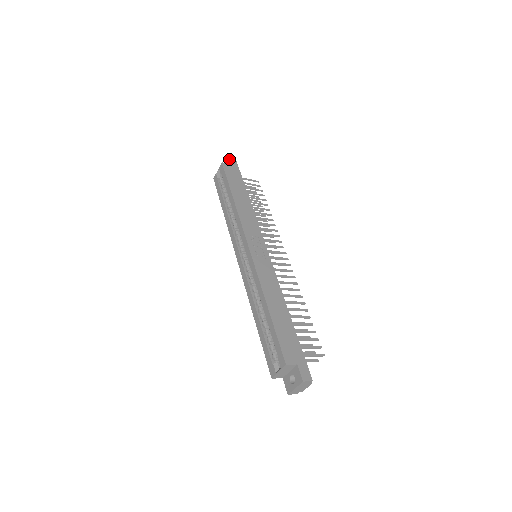
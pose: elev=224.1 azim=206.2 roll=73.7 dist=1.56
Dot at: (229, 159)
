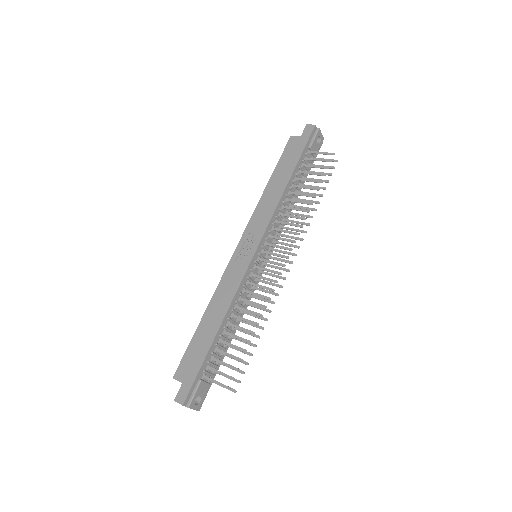
Dot at: (304, 129)
